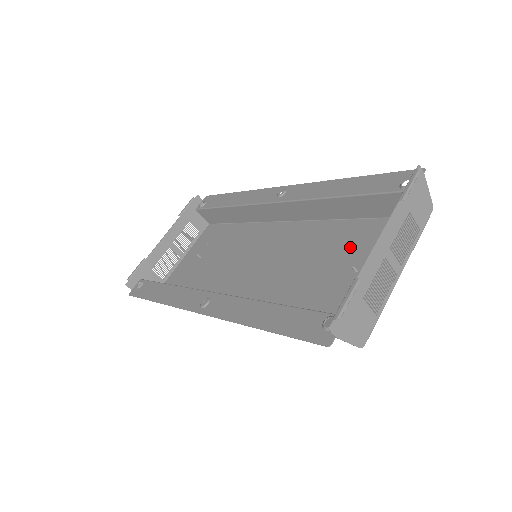
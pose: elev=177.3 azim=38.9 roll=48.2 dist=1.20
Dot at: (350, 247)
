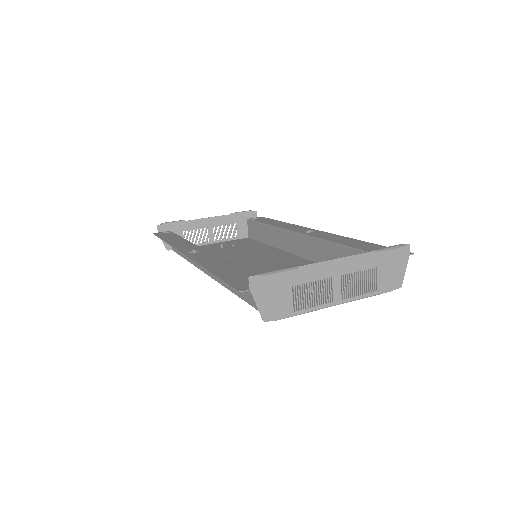
Dot at: (322, 281)
